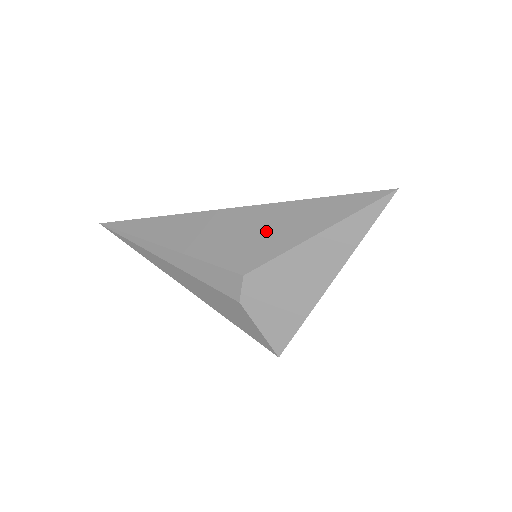
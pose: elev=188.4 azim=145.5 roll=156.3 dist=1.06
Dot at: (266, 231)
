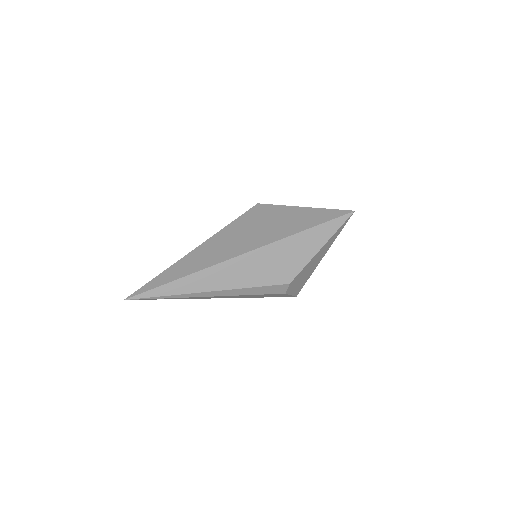
Dot at: (290, 256)
